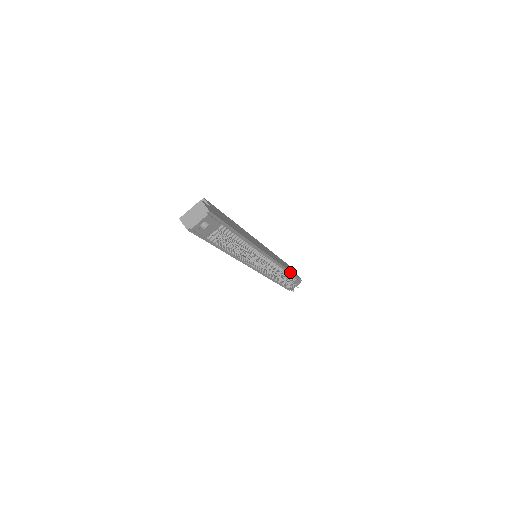
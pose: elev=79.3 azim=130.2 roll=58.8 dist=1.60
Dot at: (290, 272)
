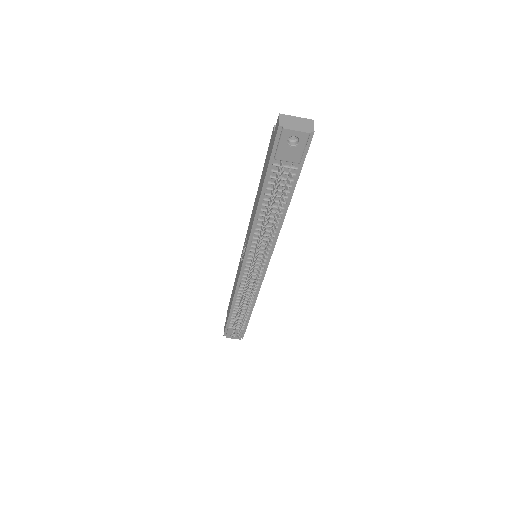
Dot at: (251, 313)
